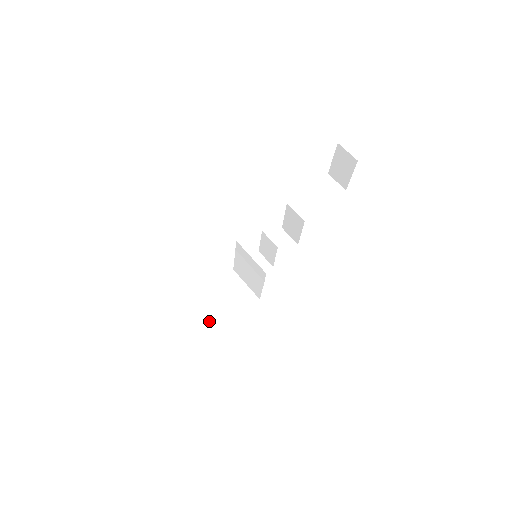
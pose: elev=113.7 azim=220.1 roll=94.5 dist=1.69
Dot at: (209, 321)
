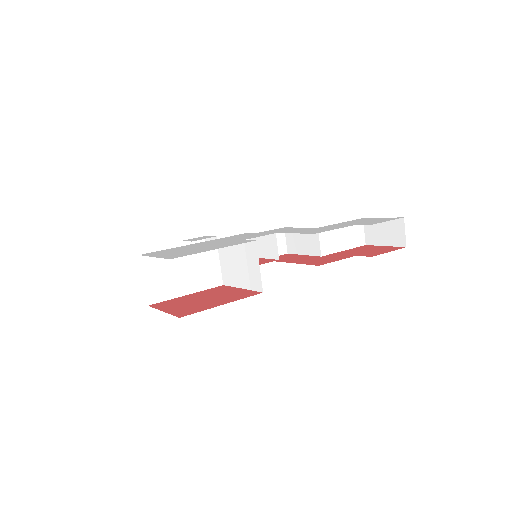
Dot at: (167, 284)
